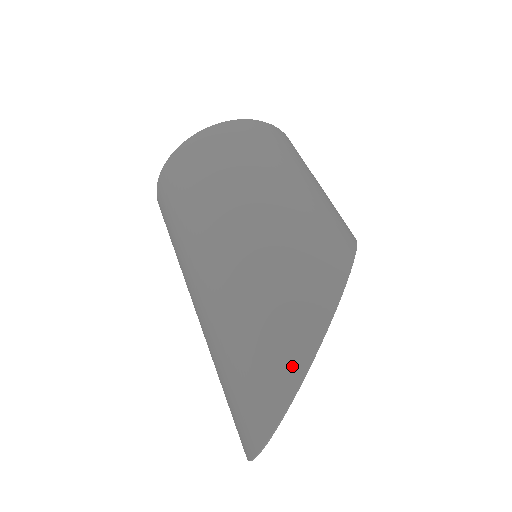
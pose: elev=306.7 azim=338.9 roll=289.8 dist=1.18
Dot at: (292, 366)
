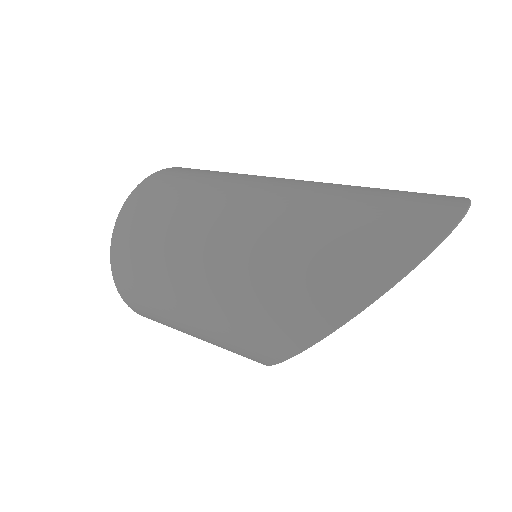
Dot at: occluded
